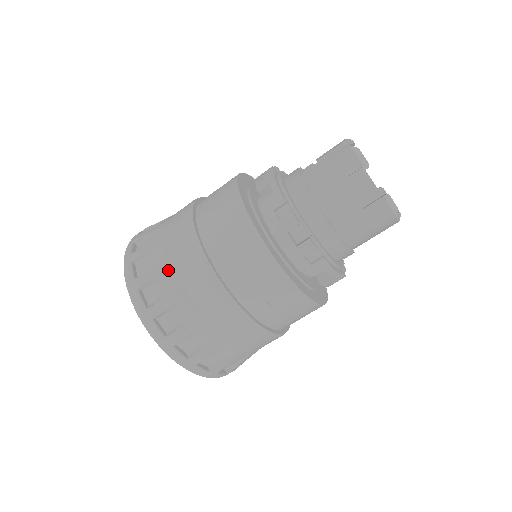
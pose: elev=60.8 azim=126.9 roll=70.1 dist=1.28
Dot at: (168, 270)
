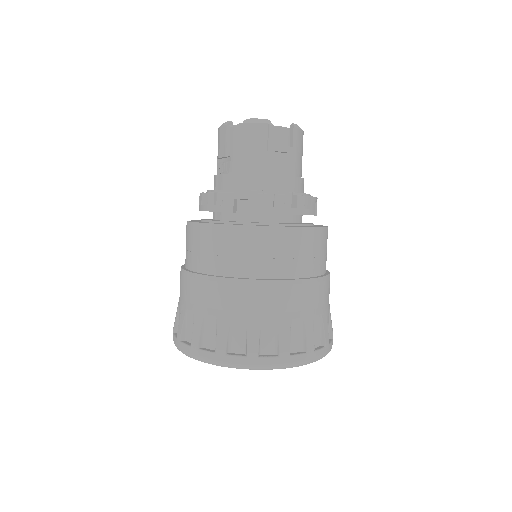
Dot at: (258, 320)
